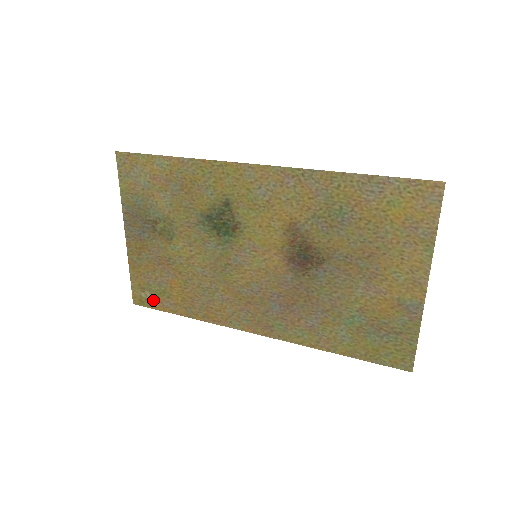
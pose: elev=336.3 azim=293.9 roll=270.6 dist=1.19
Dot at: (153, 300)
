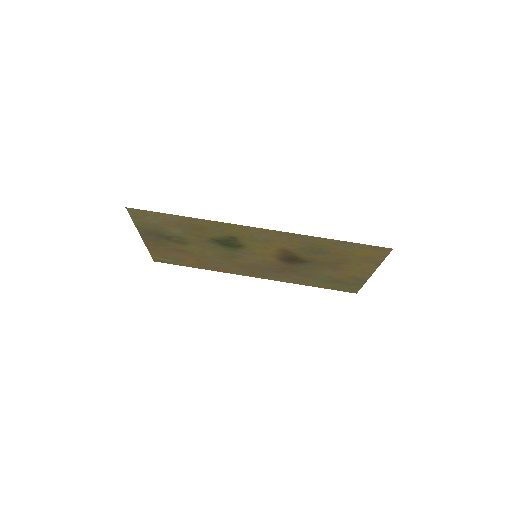
Dot at: (171, 262)
